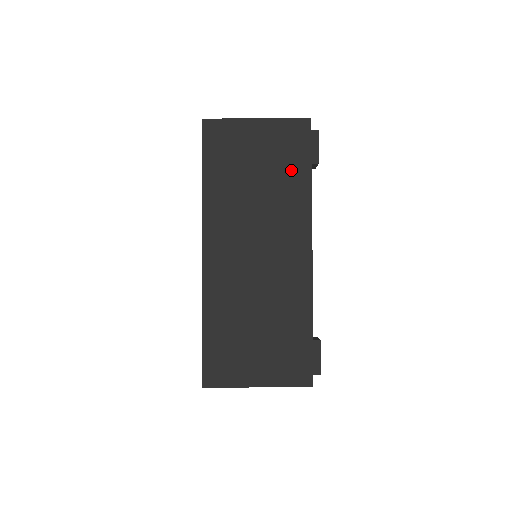
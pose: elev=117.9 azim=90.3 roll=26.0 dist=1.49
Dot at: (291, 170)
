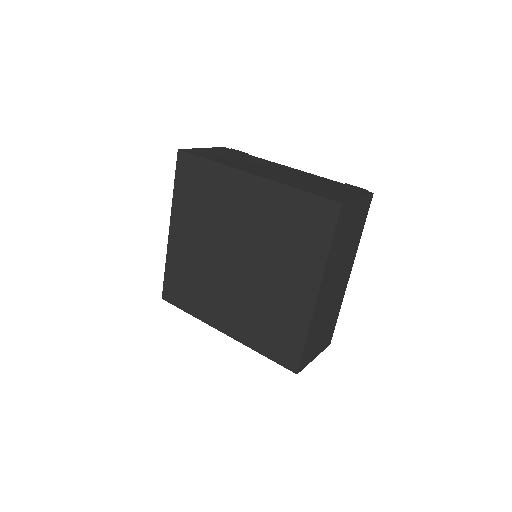
Dot at: (241, 155)
